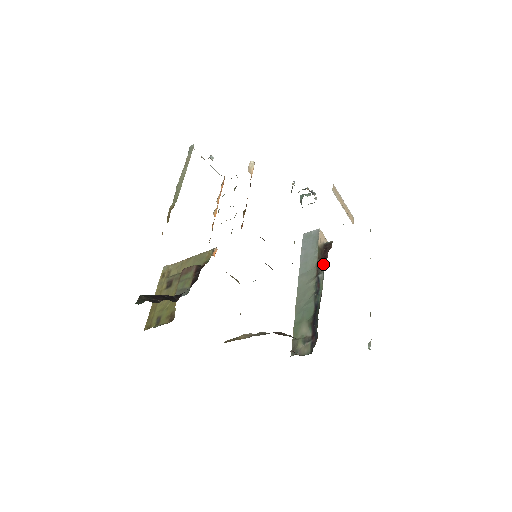
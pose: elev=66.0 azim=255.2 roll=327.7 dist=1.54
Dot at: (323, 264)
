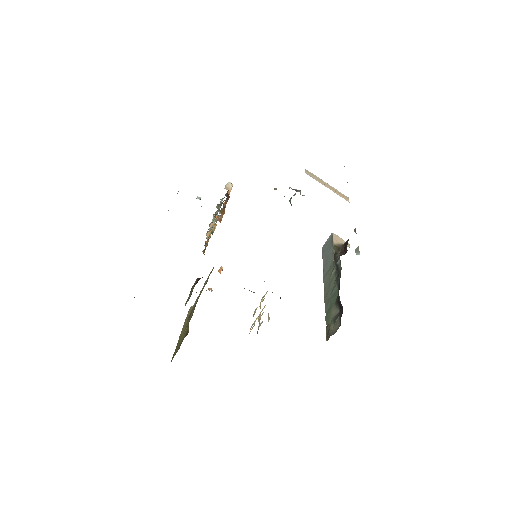
Dot at: (339, 253)
